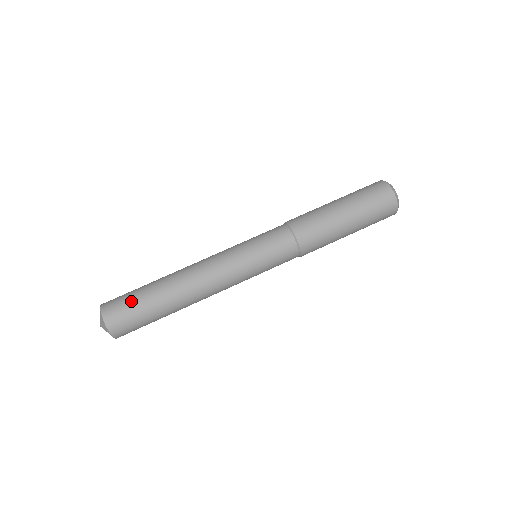
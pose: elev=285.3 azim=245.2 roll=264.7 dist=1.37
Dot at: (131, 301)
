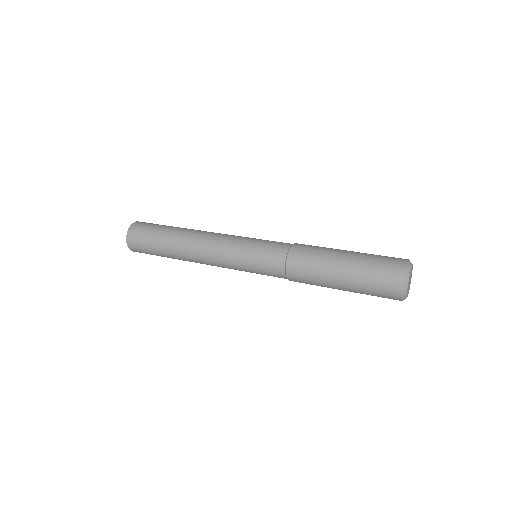
Dot at: occluded
